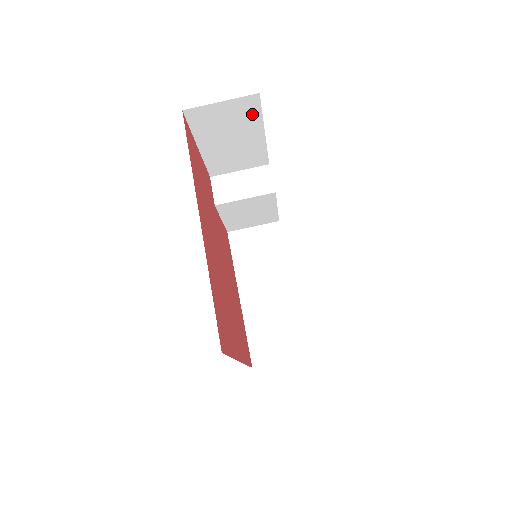
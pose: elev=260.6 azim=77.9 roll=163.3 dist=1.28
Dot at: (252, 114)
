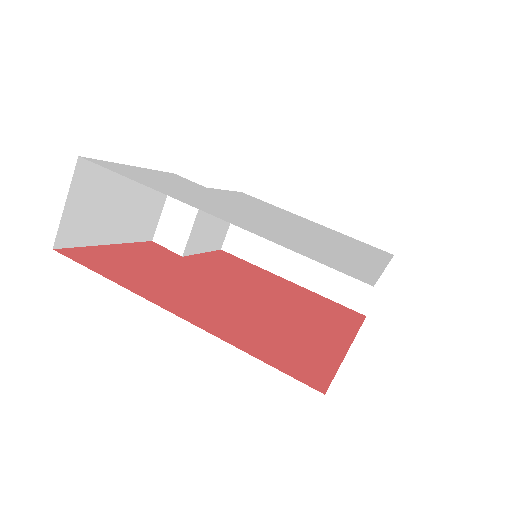
Dot at: (101, 173)
